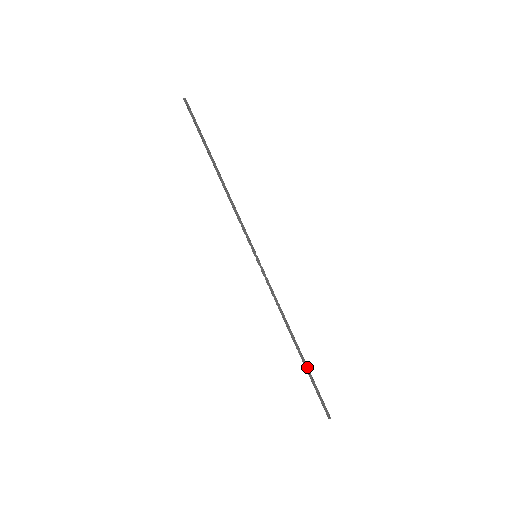
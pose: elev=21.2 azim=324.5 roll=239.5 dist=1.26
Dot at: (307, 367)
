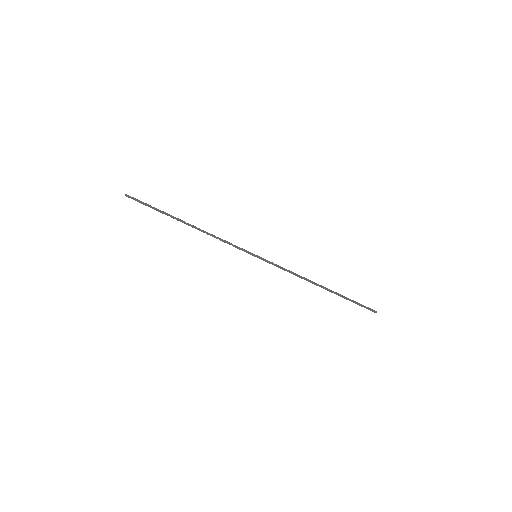
Dot at: (340, 294)
